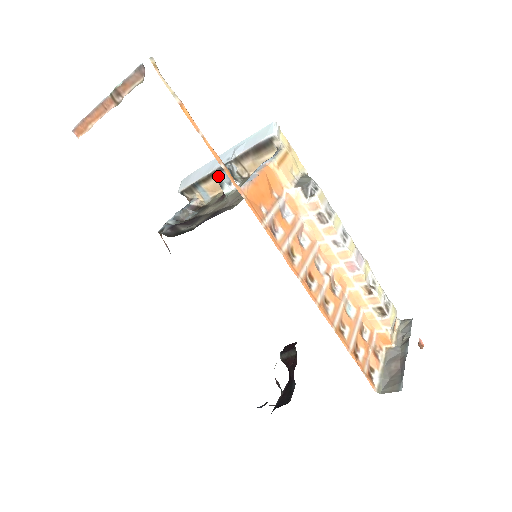
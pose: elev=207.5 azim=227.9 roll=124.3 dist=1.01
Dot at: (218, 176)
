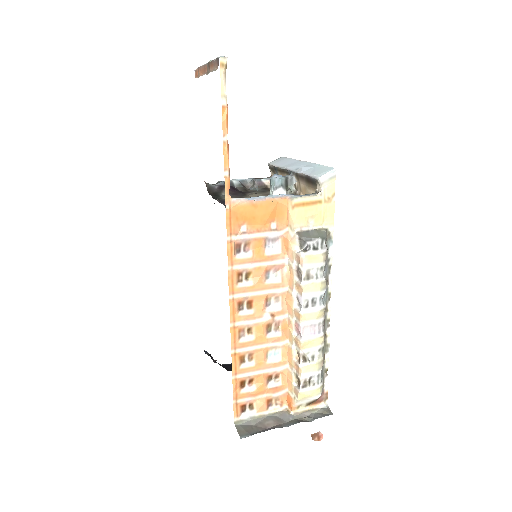
Dot at: (272, 176)
